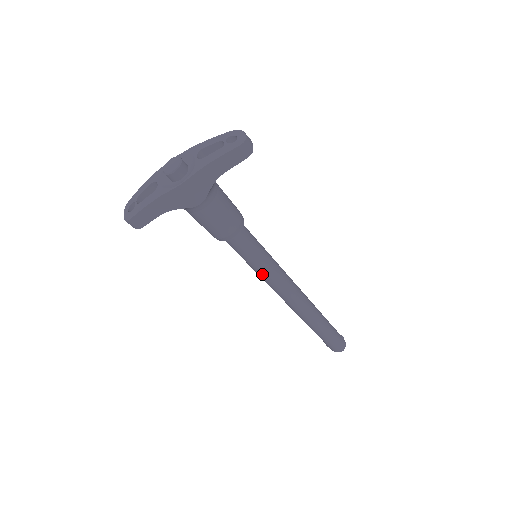
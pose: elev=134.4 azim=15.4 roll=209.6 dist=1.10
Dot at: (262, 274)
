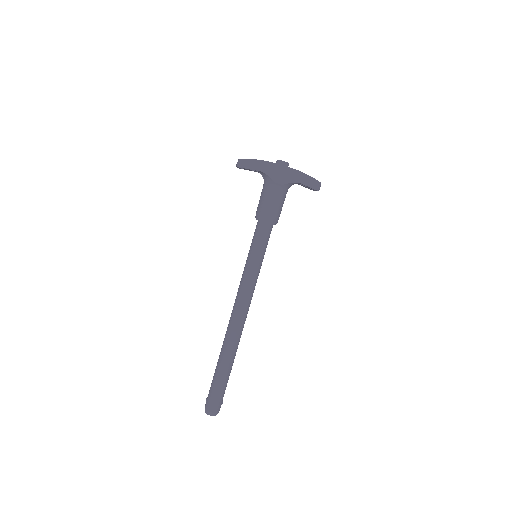
Dot at: (250, 268)
